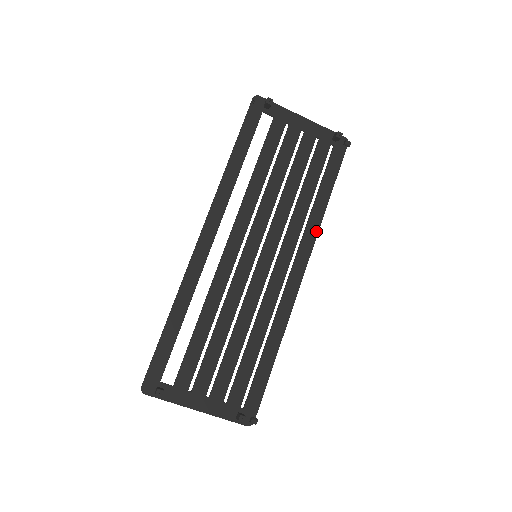
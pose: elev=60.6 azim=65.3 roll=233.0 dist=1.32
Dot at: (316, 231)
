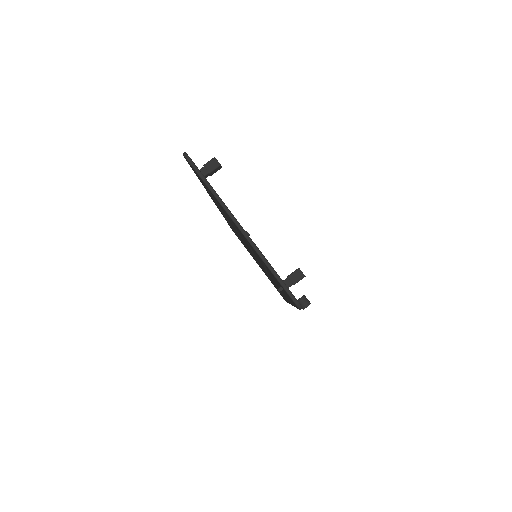
Dot at: occluded
